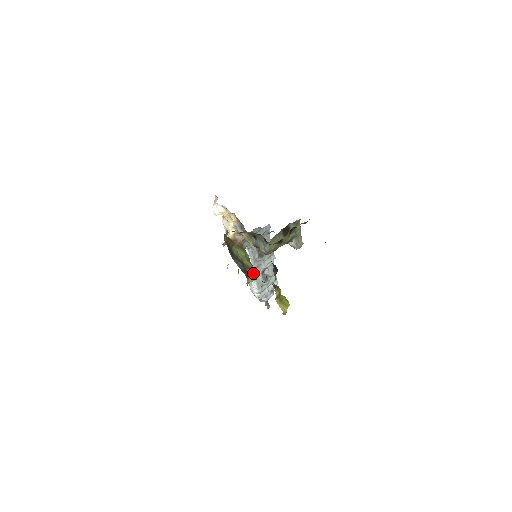
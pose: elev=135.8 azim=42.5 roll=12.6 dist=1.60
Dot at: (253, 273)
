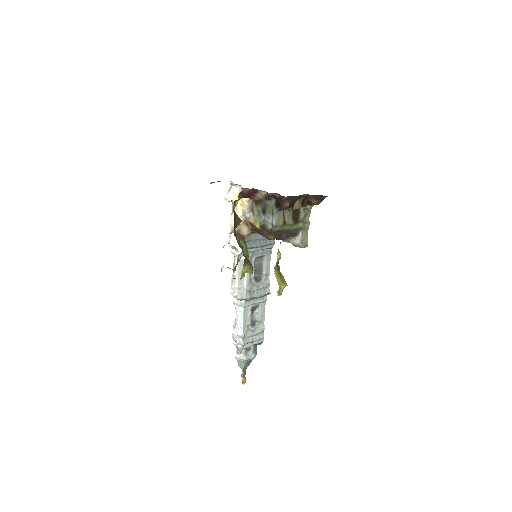
Dot at: (250, 265)
